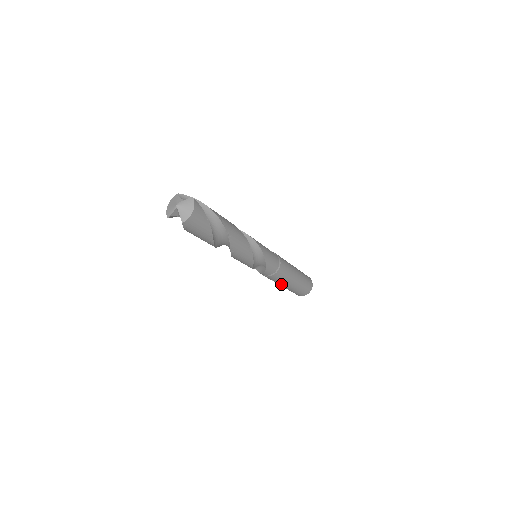
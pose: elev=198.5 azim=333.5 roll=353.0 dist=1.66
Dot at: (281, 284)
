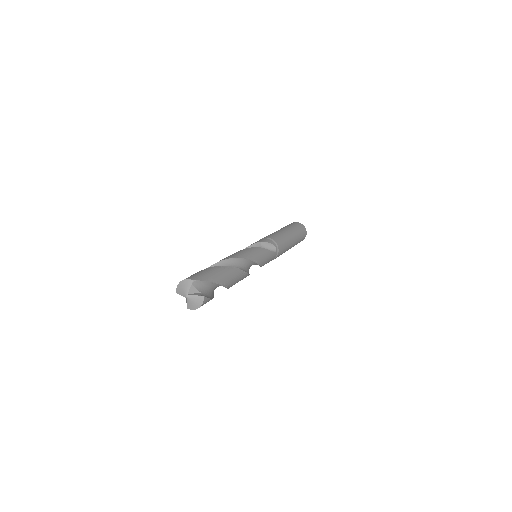
Dot at: occluded
